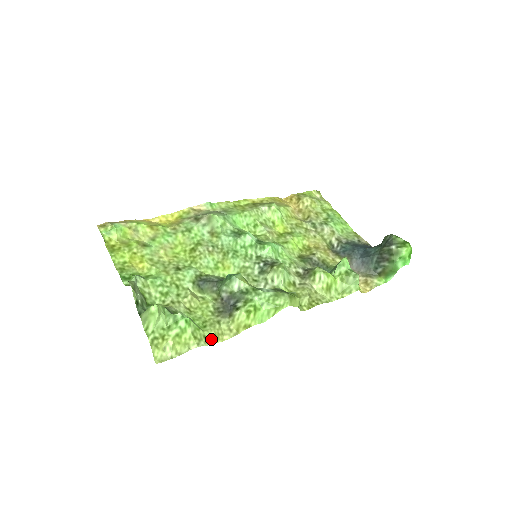
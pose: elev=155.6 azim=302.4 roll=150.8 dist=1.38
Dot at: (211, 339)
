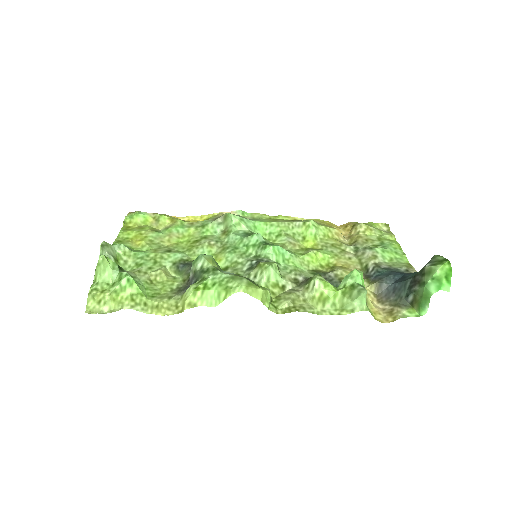
Dot at: (152, 309)
